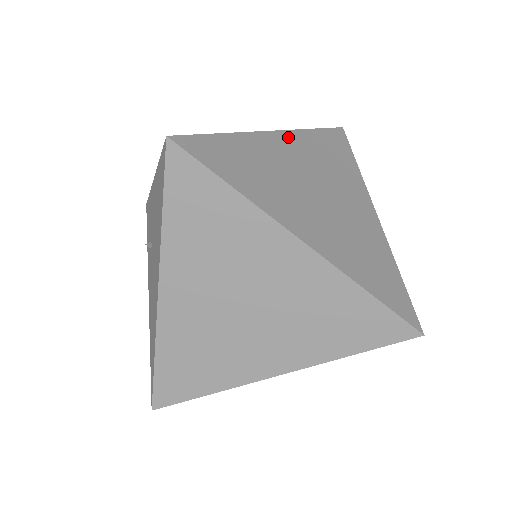
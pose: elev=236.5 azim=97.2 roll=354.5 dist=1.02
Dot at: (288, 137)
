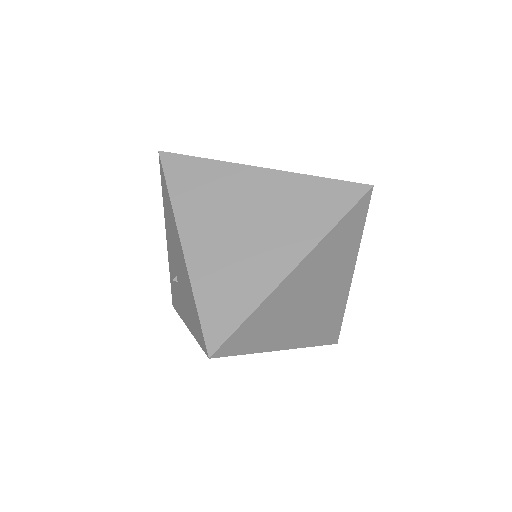
Dot at: occluded
